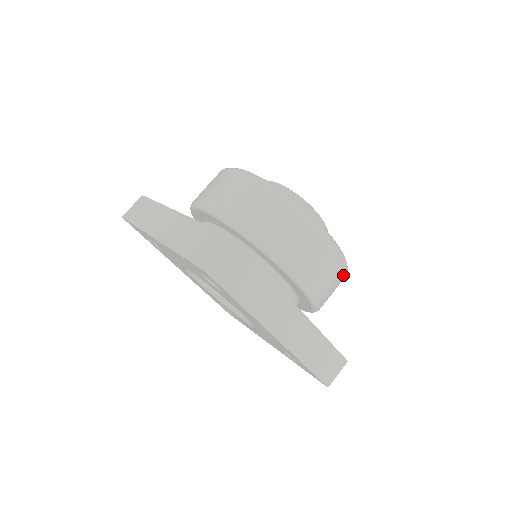
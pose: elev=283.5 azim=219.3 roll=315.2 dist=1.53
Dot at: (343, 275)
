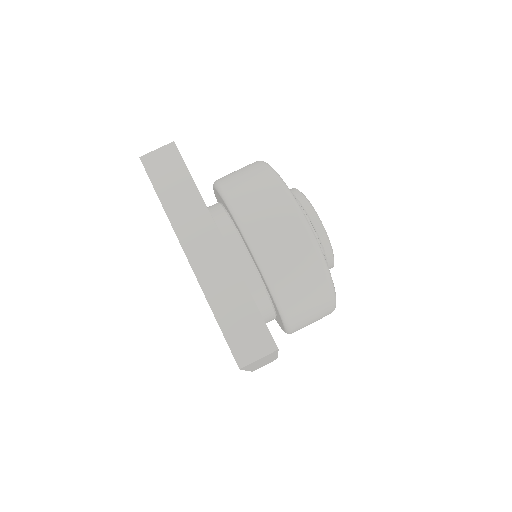
Dot at: occluded
